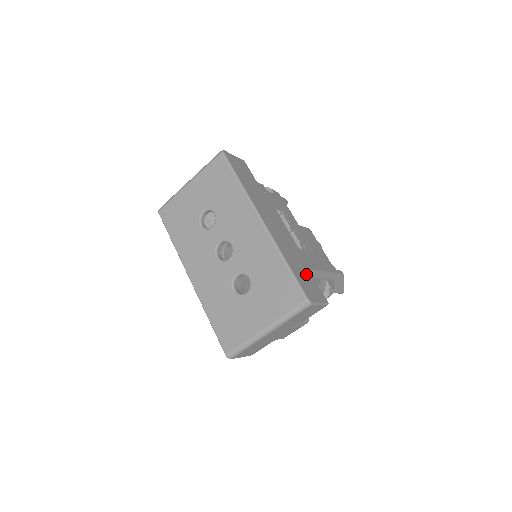
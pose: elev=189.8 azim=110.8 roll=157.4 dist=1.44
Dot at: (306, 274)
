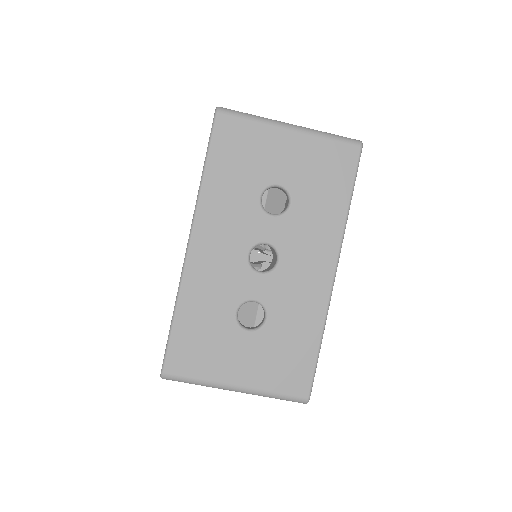
Dot at: occluded
